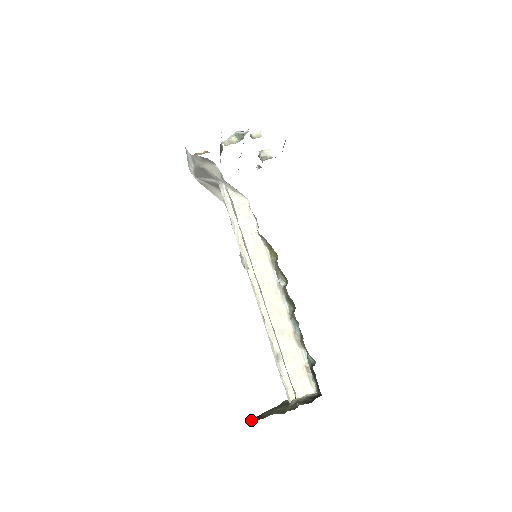
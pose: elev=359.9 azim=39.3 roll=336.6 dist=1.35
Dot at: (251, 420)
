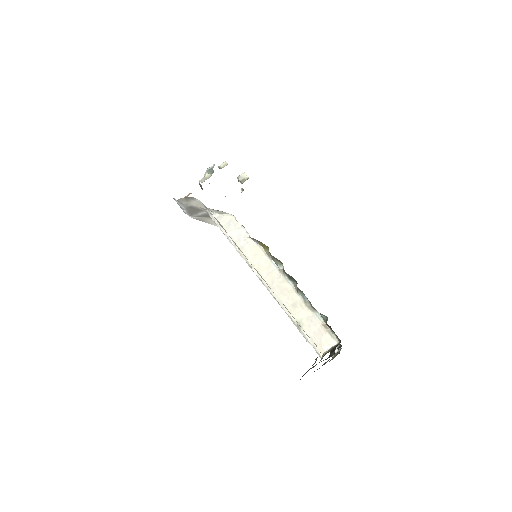
Dot at: occluded
